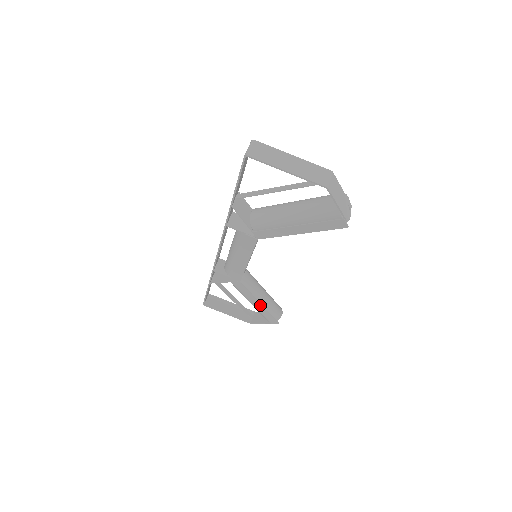
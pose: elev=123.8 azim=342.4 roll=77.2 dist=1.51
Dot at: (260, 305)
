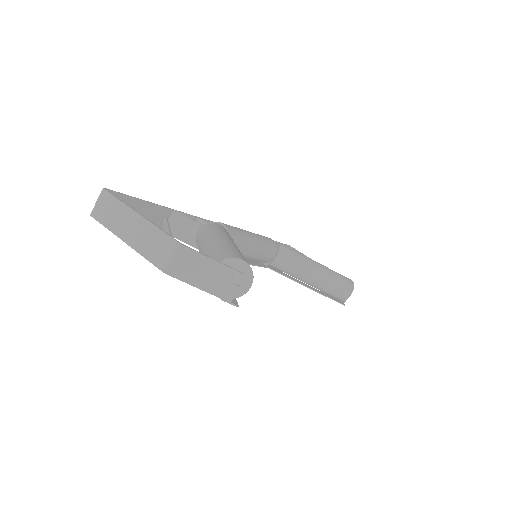
Dot at: (309, 287)
